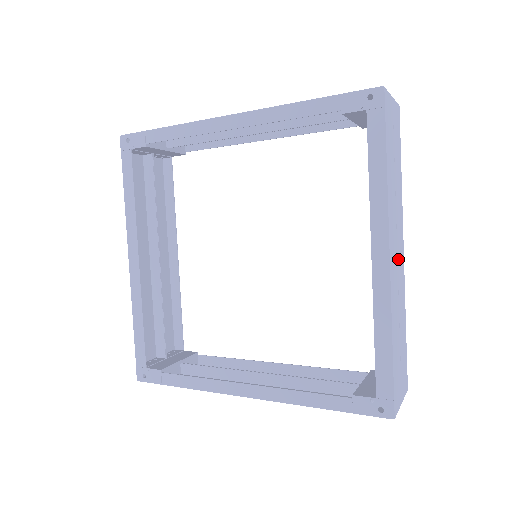
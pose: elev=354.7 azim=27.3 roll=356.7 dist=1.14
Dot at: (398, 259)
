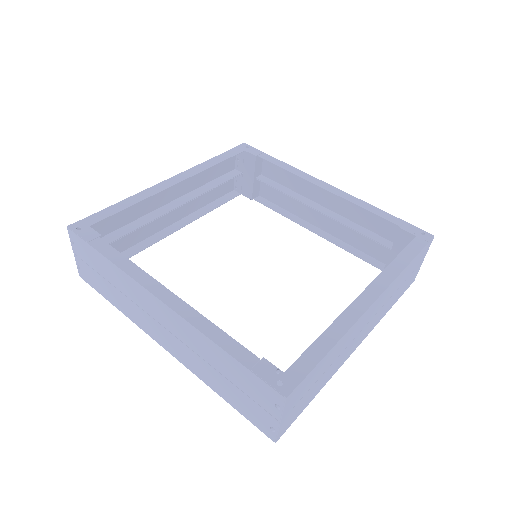
Dot at: (362, 331)
